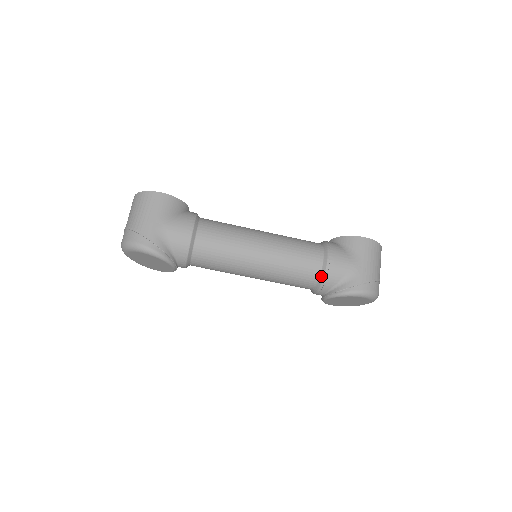
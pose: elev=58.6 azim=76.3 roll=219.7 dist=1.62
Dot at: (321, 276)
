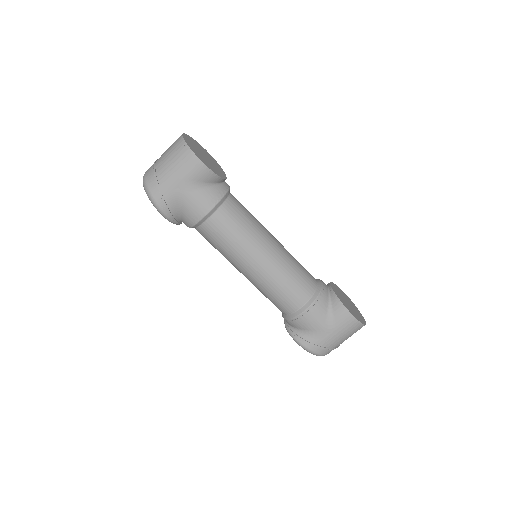
Dot at: (290, 316)
